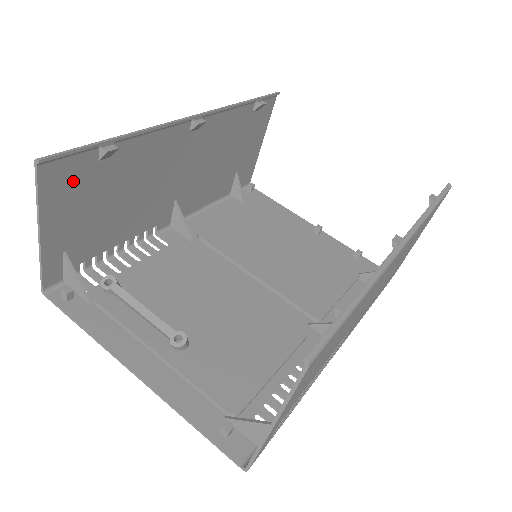
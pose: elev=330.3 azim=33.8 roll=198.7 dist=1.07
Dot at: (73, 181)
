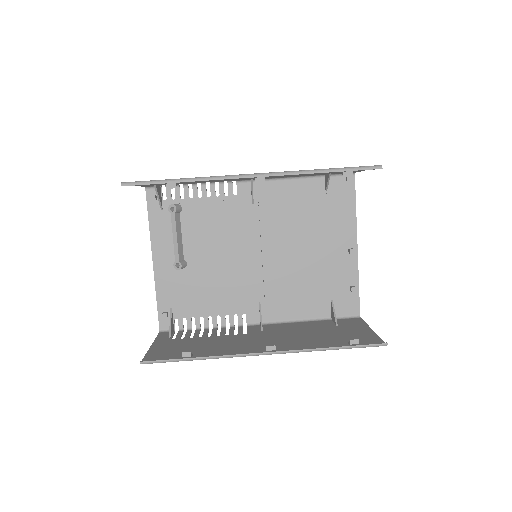
Dot at: occluded
